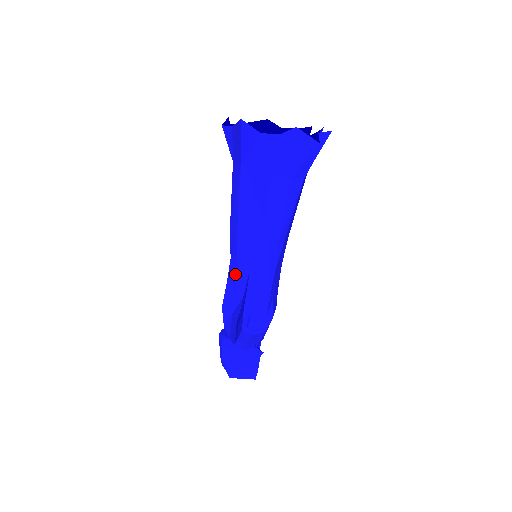
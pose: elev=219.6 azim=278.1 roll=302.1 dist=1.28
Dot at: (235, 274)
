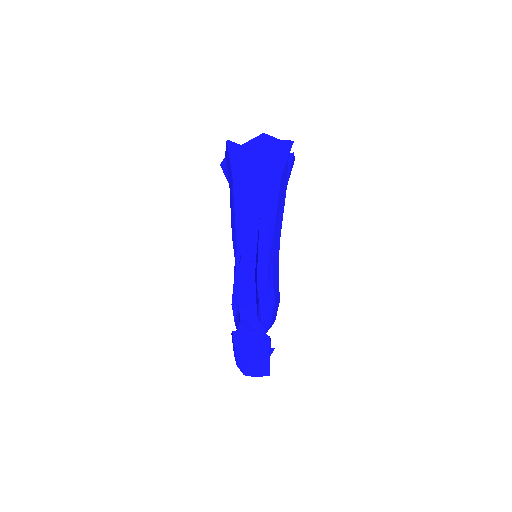
Dot at: occluded
